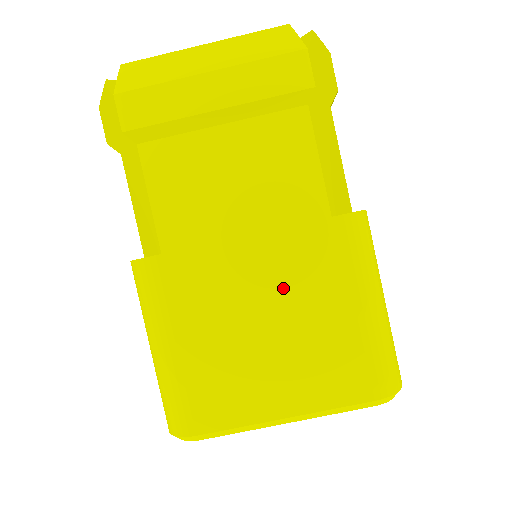
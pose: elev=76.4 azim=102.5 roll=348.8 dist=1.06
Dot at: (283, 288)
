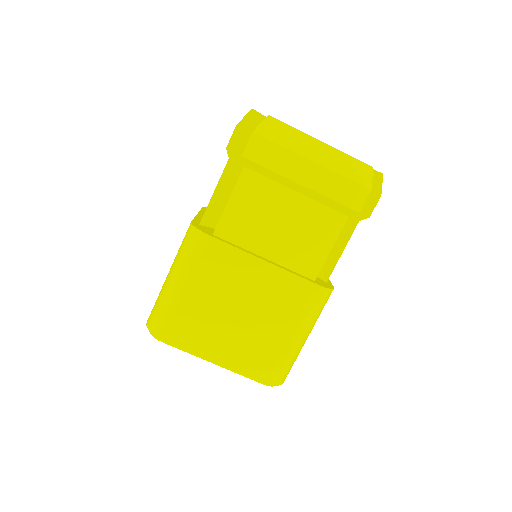
Dot at: (264, 300)
